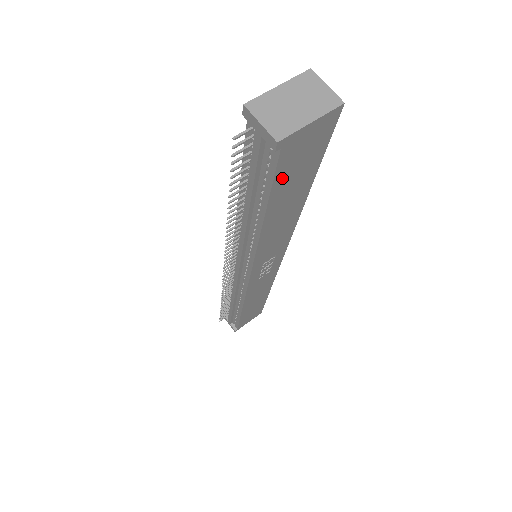
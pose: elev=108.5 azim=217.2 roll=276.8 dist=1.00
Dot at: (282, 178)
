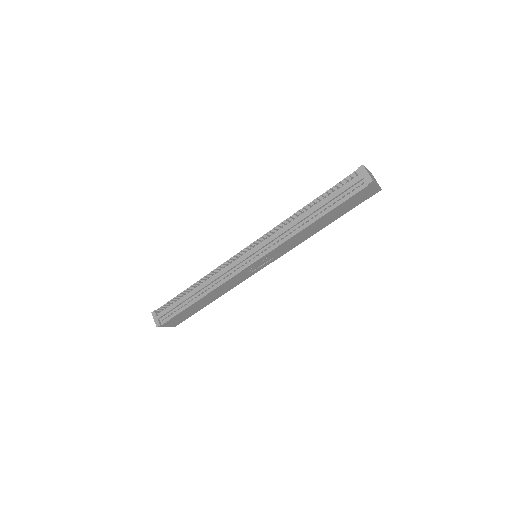
Dot at: (348, 201)
